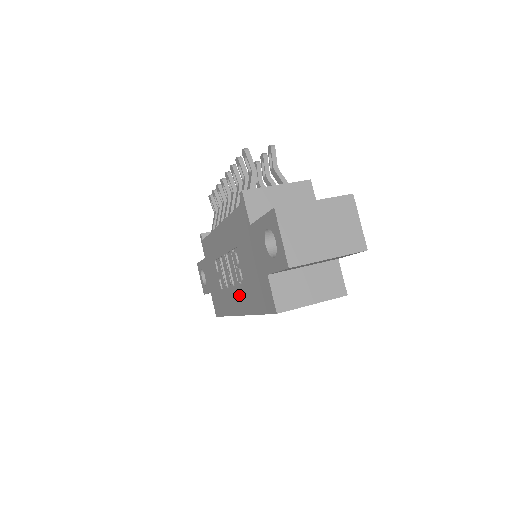
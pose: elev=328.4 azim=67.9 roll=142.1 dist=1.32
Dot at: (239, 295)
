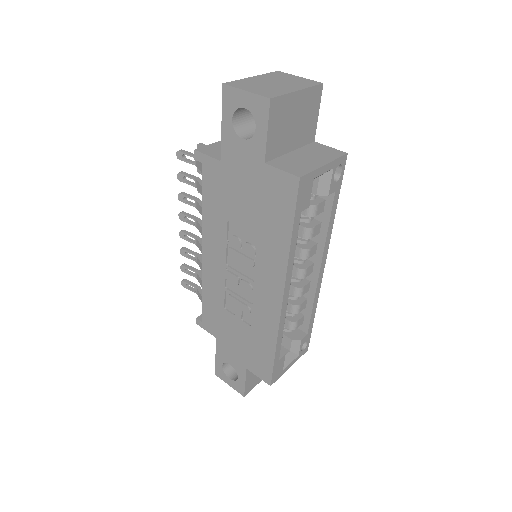
Dot at: (265, 273)
